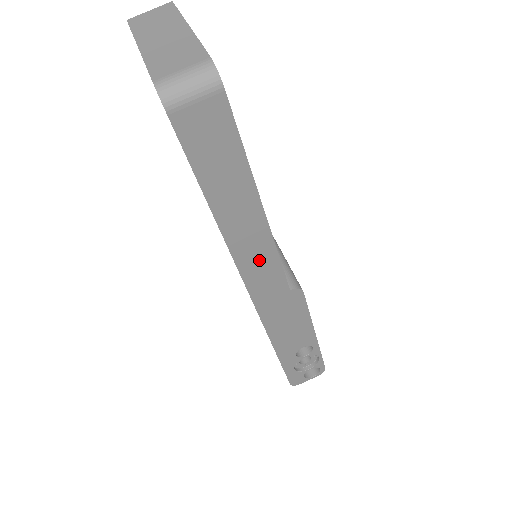
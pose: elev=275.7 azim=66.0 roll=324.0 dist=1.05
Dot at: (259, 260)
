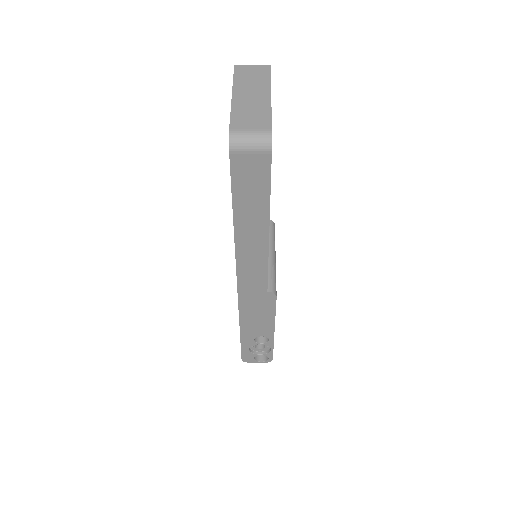
Dot at: (253, 262)
